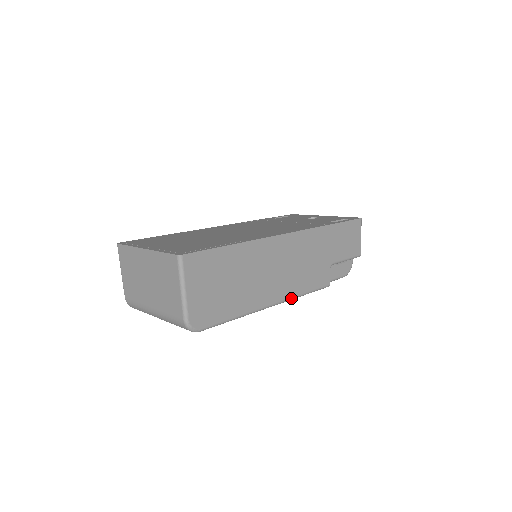
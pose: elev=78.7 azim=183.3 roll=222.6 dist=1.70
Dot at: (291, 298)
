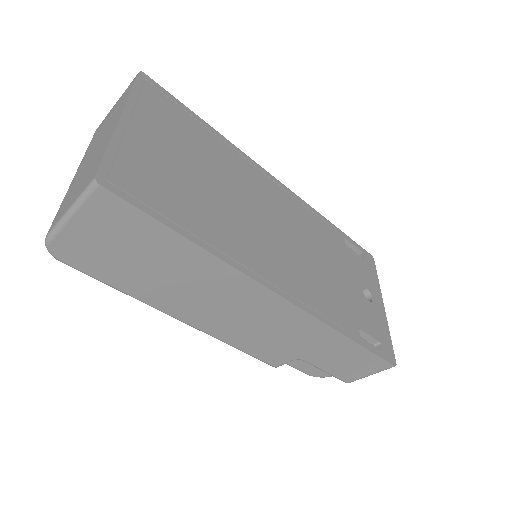
Dot at: (213, 336)
